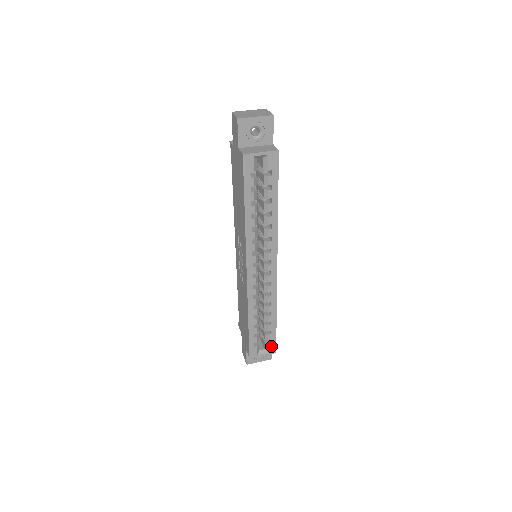
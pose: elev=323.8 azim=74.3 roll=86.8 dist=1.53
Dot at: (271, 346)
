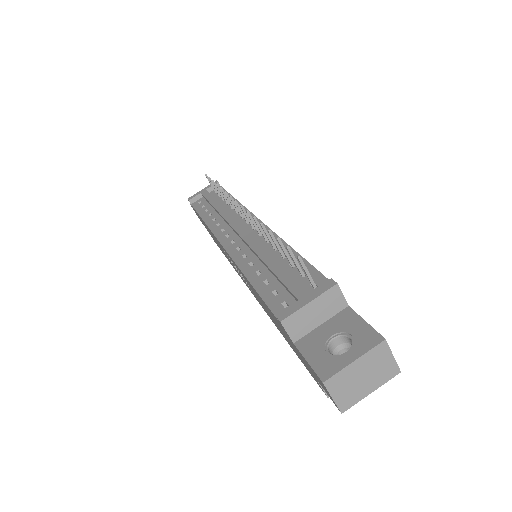
Dot at: occluded
